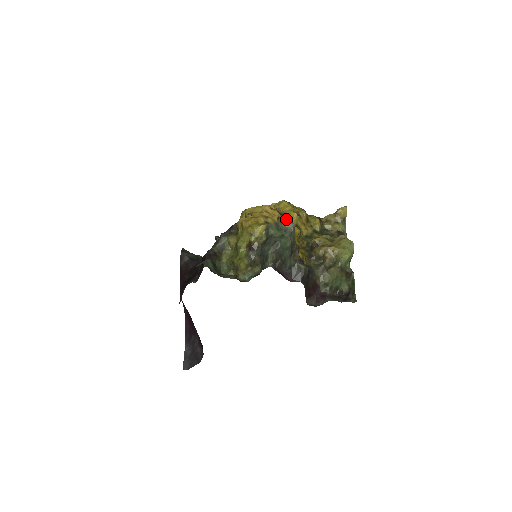
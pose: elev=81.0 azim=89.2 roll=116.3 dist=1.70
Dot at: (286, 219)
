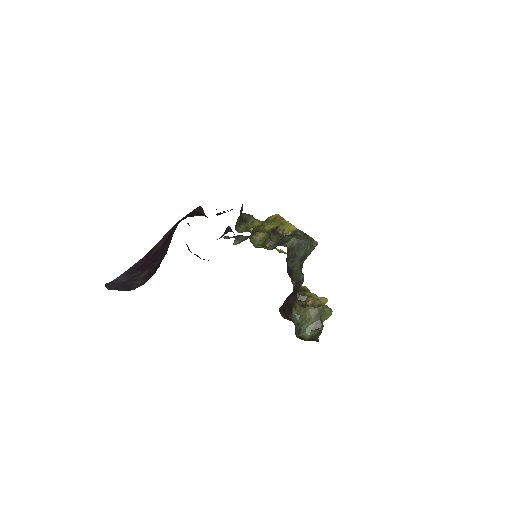
Dot at: occluded
